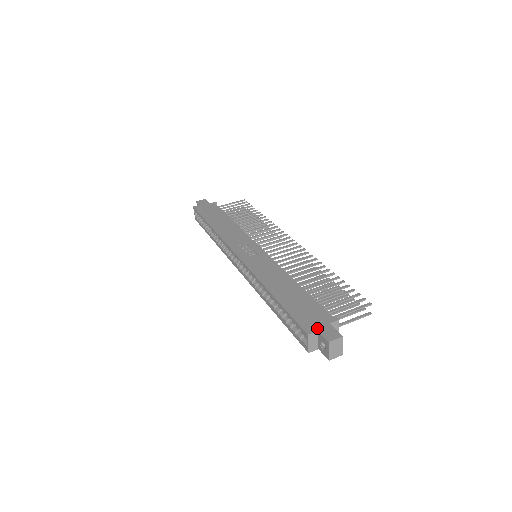
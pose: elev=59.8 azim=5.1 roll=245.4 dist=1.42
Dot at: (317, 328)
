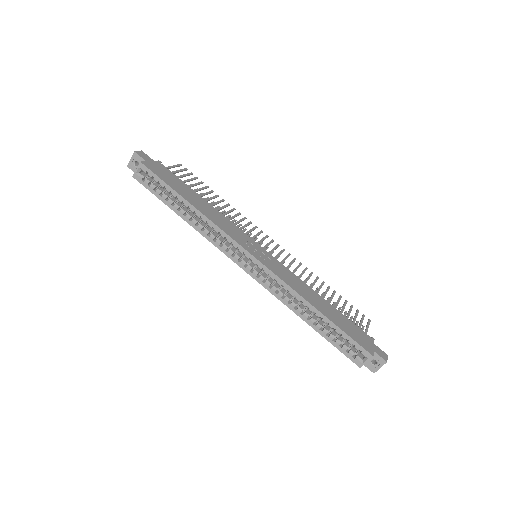
Dot at: (372, 349)
